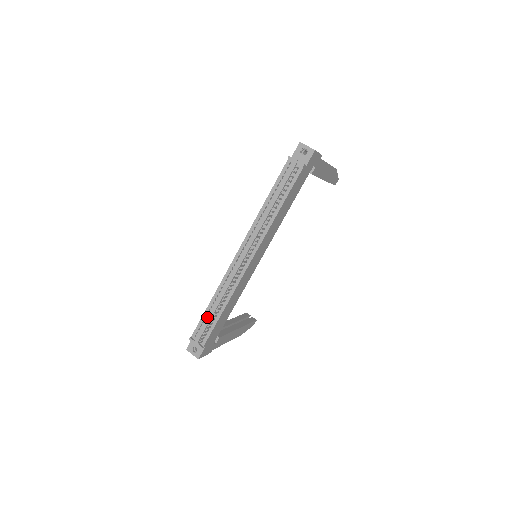
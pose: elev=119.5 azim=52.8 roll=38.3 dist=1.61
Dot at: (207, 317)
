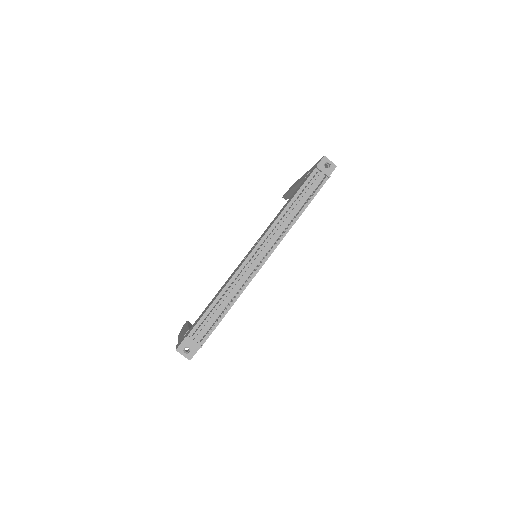
Dot at: (211, 313)
